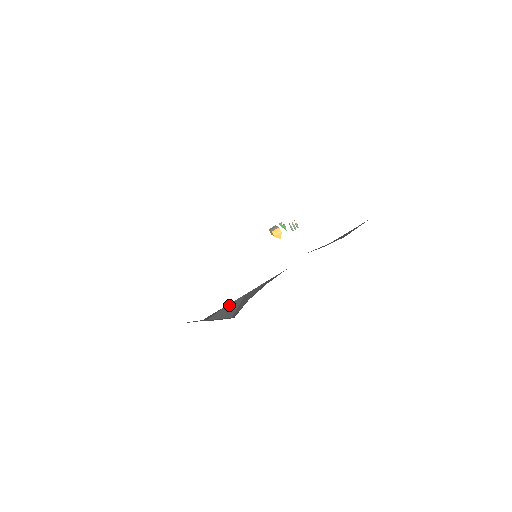
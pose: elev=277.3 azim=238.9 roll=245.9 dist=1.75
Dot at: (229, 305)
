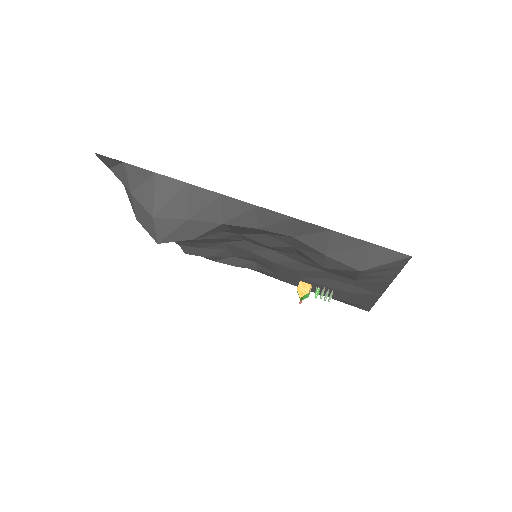
Dot at: (162, 179)
